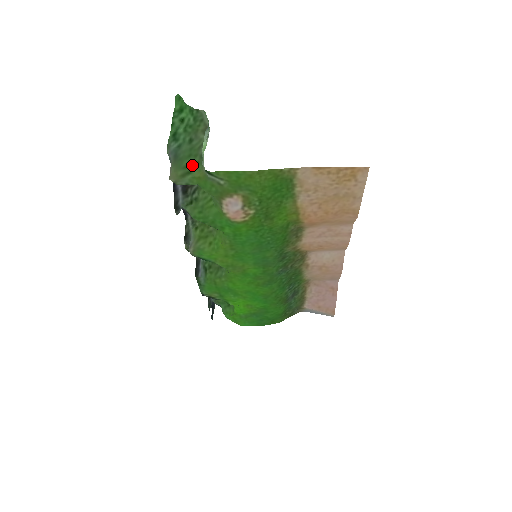
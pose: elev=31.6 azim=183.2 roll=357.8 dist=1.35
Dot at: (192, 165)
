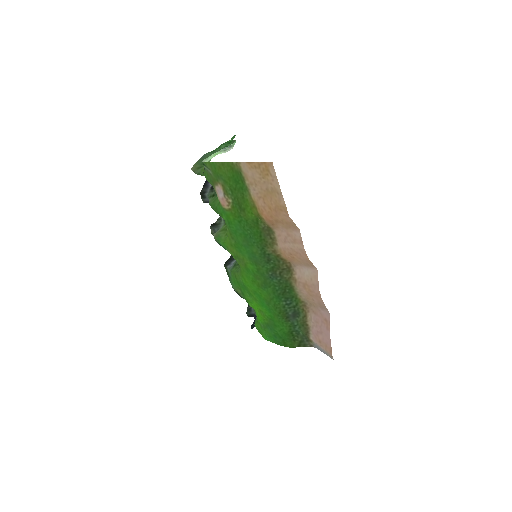
Dot at: occluded
